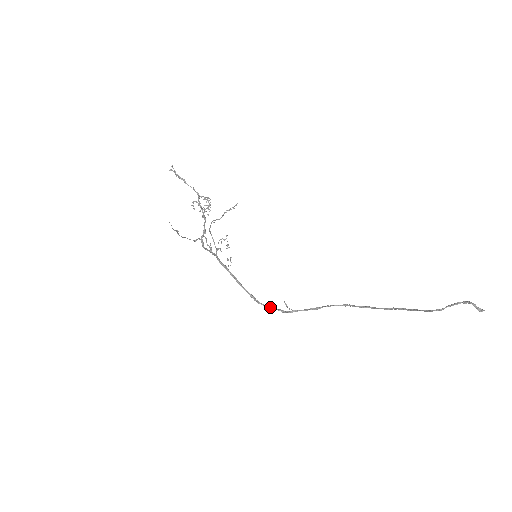
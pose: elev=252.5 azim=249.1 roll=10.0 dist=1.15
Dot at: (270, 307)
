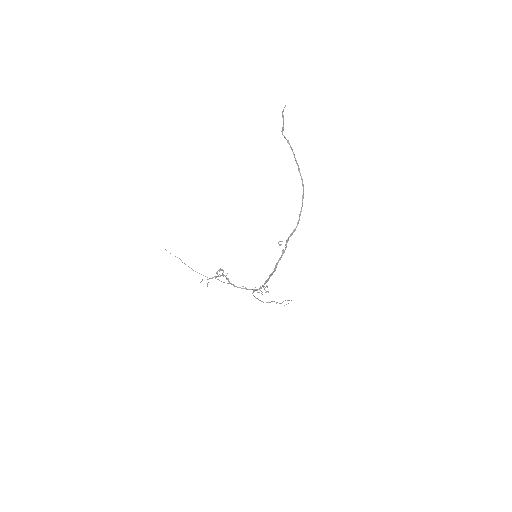
Dot at: (280, 258)
